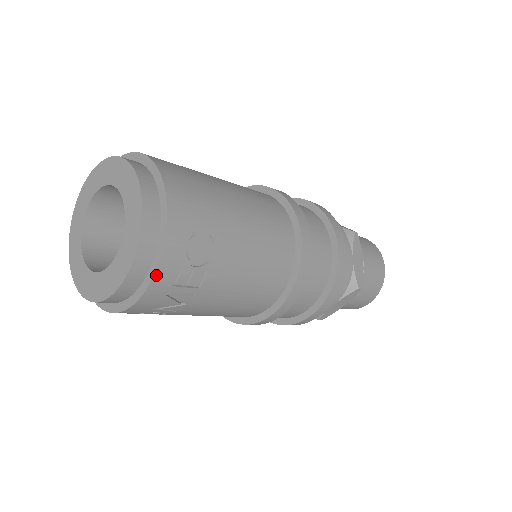
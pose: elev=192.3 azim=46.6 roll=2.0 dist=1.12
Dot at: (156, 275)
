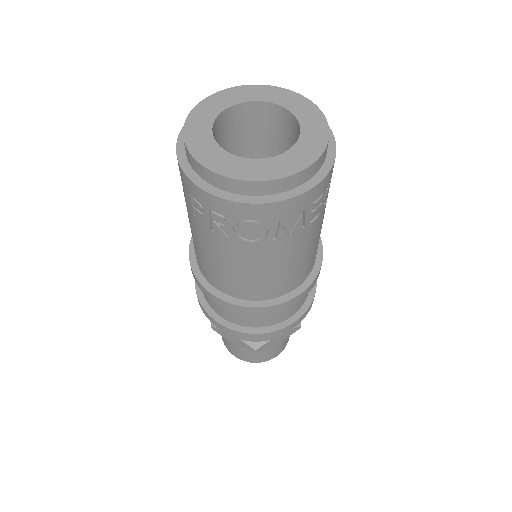
Dot at: (322, 182)
